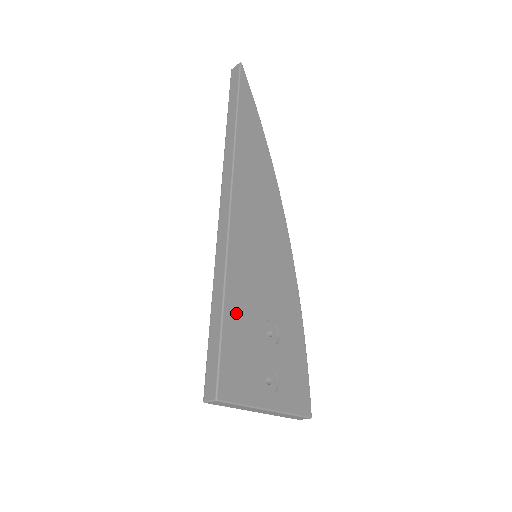
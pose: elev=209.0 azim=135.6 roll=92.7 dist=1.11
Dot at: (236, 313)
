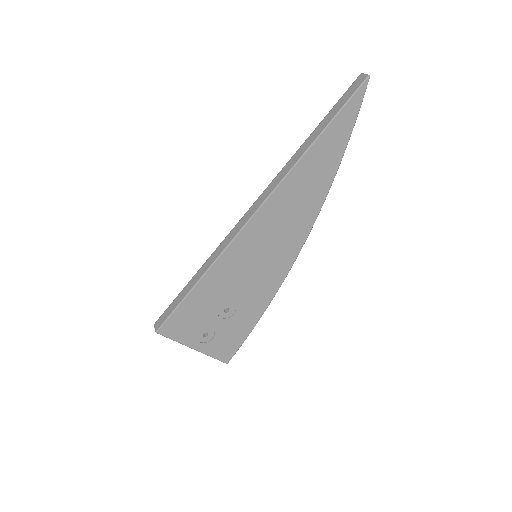
Dot at: (204, 292)
